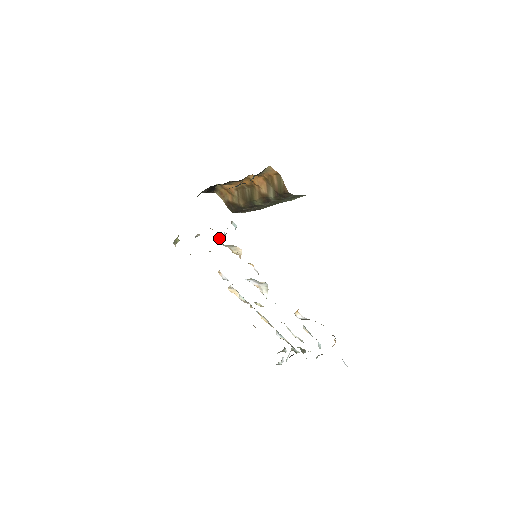
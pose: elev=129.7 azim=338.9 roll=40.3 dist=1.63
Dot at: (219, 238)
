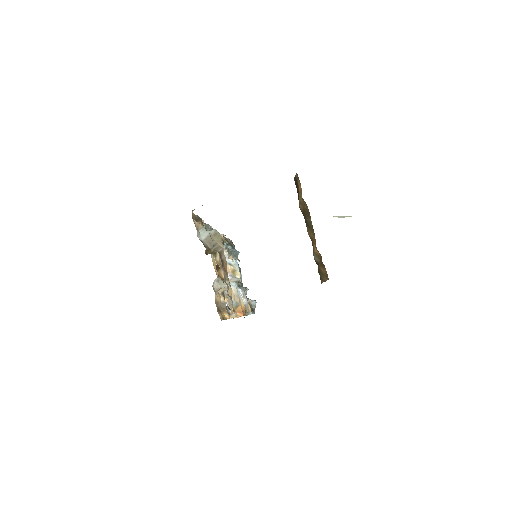
Dot at: occluded
